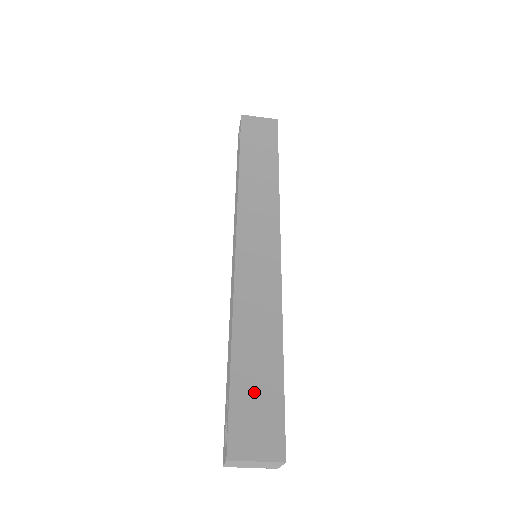
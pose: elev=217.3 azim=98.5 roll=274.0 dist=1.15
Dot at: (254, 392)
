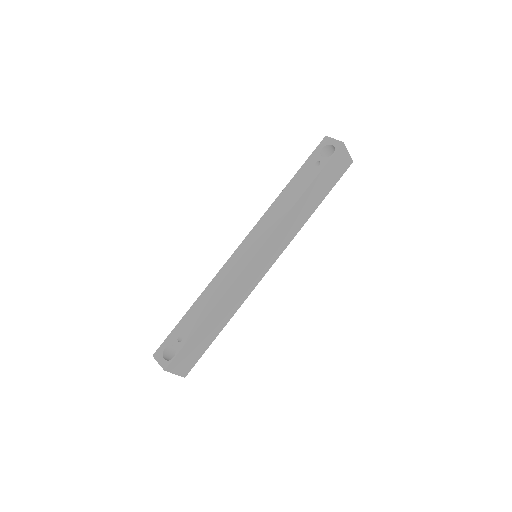
Dot at: (198, 344)
